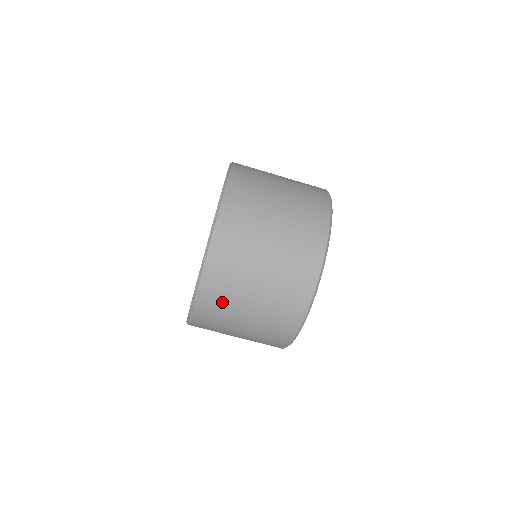
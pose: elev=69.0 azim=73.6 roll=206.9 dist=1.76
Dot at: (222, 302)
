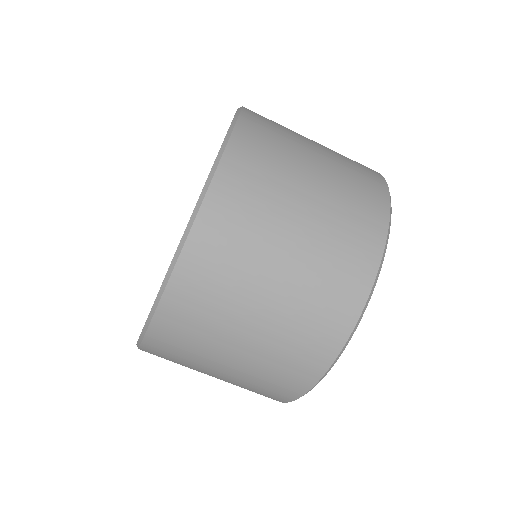
Dot at: (202, 319)
